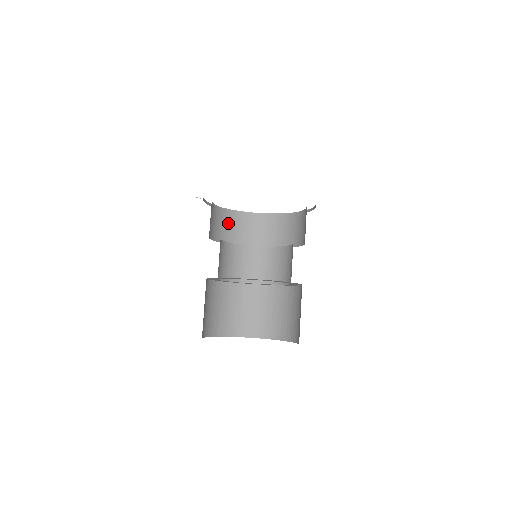
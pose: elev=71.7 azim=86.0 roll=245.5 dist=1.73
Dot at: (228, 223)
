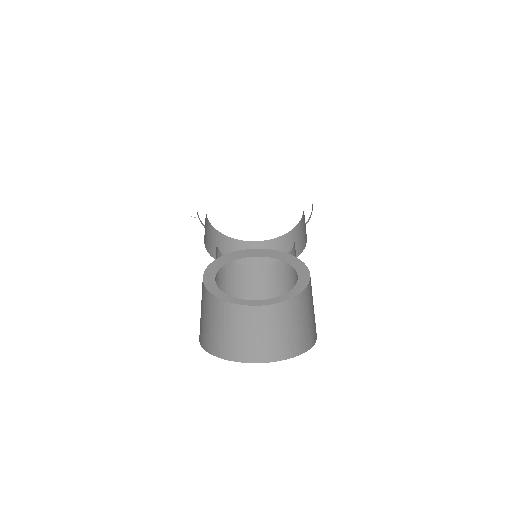
Dot at: (229, 249)
